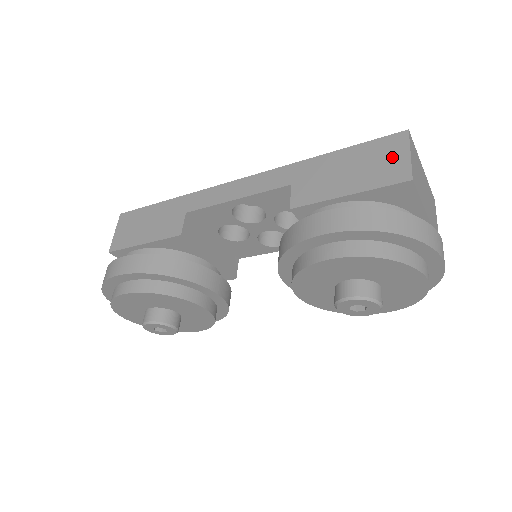
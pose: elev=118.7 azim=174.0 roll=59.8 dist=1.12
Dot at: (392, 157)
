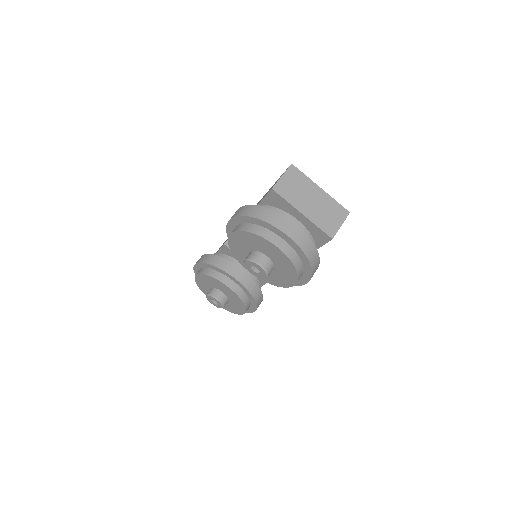
Dot at: occluded
